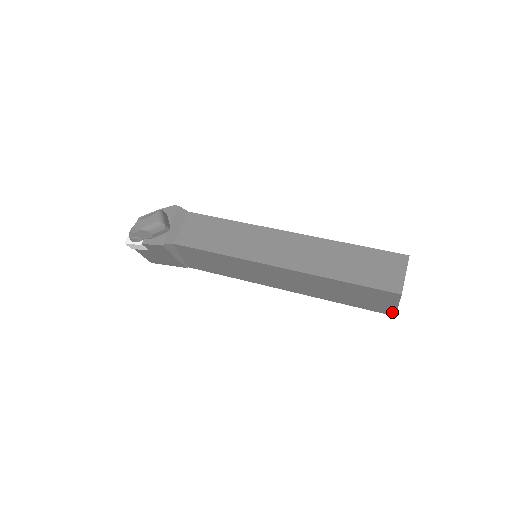
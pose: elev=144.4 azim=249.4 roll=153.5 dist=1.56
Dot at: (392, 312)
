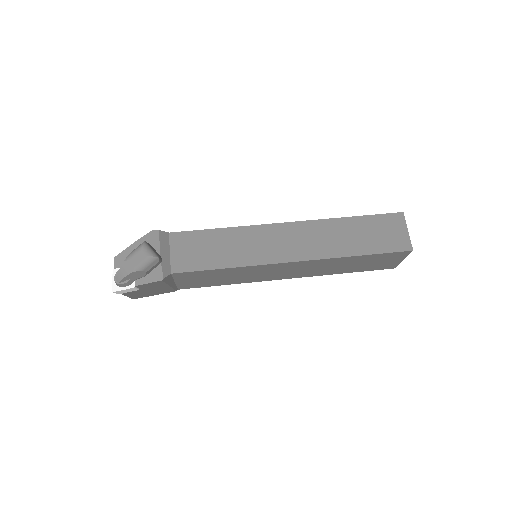
Dot at: (394, 266)
